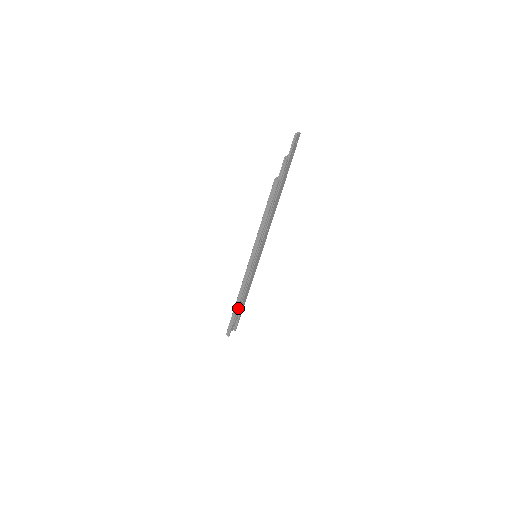
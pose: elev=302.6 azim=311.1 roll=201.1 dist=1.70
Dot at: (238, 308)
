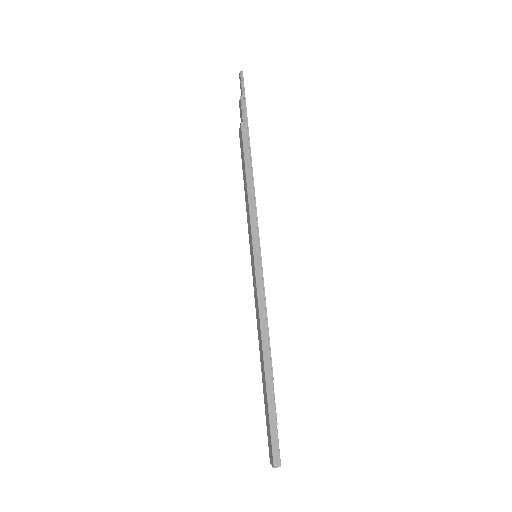
Dot at: (270, 377)
